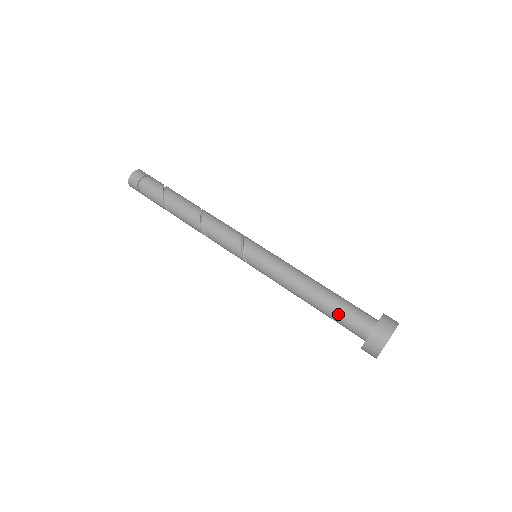
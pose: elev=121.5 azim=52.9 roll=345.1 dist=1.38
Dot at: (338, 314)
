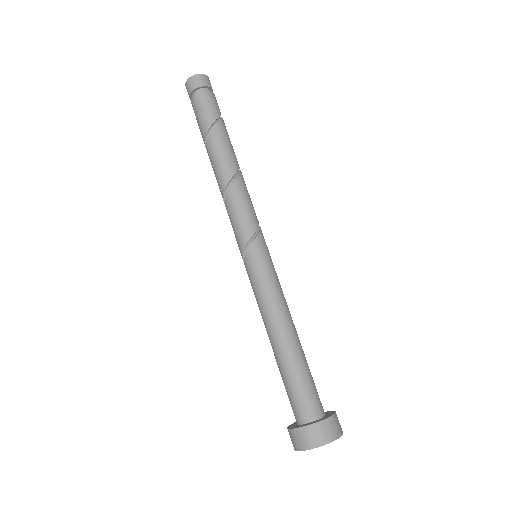
Dot at: (297, 377)
